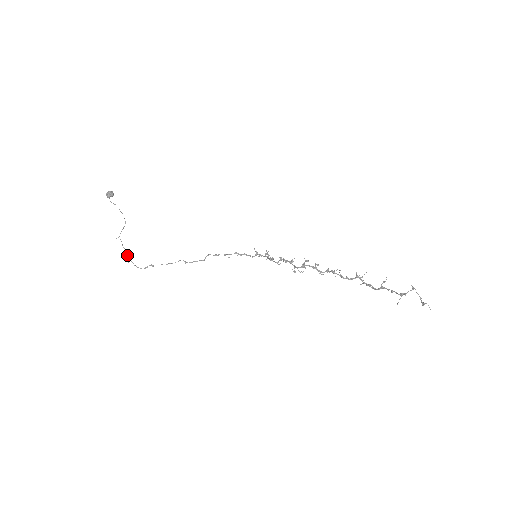
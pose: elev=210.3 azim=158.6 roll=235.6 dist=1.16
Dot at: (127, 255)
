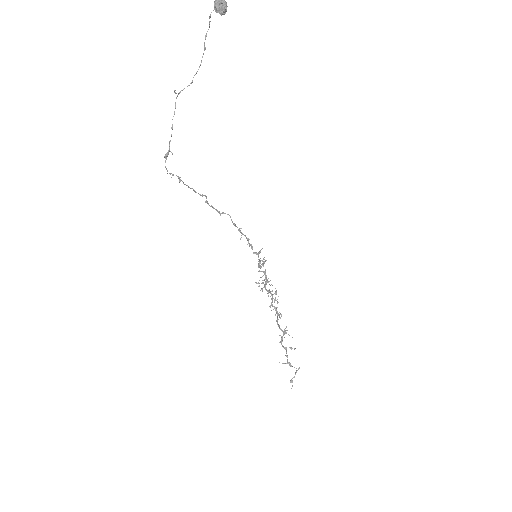
Dot at: occluded
